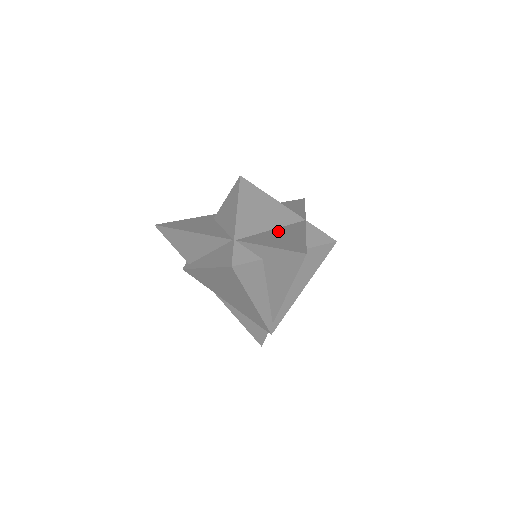
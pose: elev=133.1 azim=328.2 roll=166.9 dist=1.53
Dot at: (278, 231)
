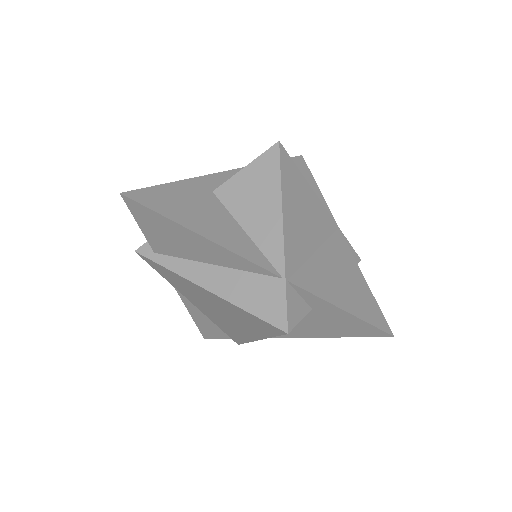
Dot at: (326, 258)
